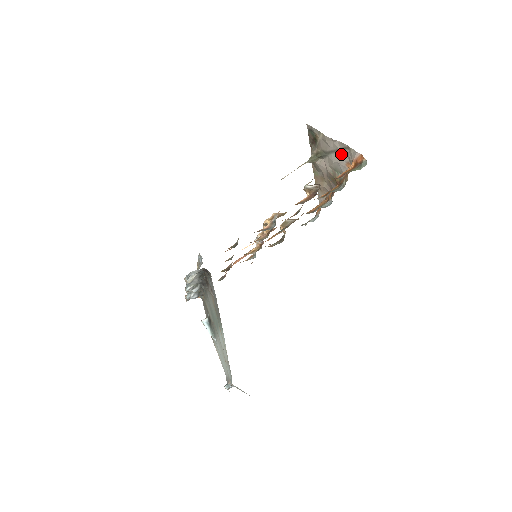
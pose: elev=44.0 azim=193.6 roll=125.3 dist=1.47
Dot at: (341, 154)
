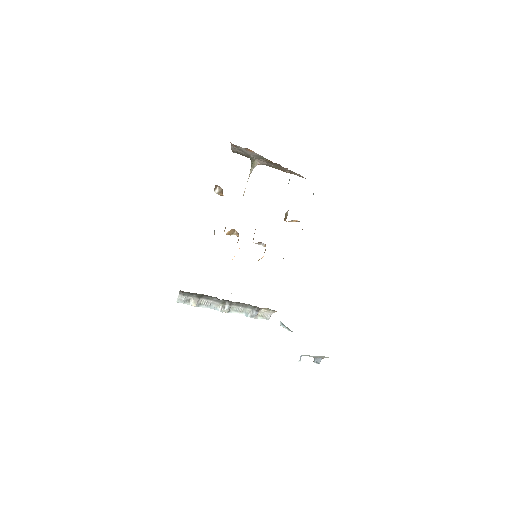
Dot at: occluded
